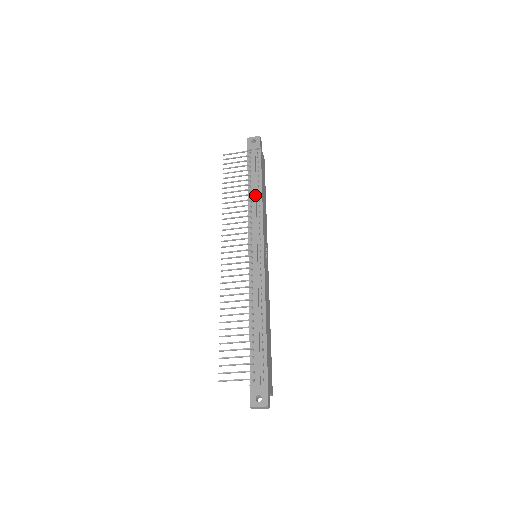
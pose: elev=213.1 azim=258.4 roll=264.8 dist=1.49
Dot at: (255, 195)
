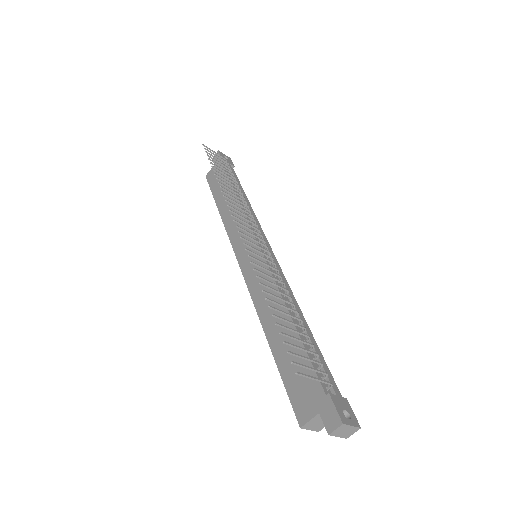
Dot at: (246, 199)
